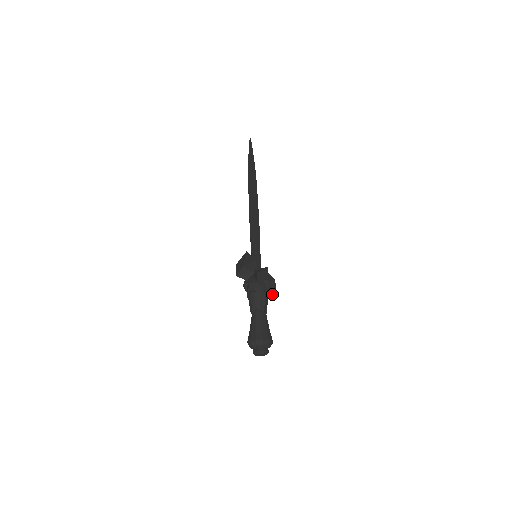
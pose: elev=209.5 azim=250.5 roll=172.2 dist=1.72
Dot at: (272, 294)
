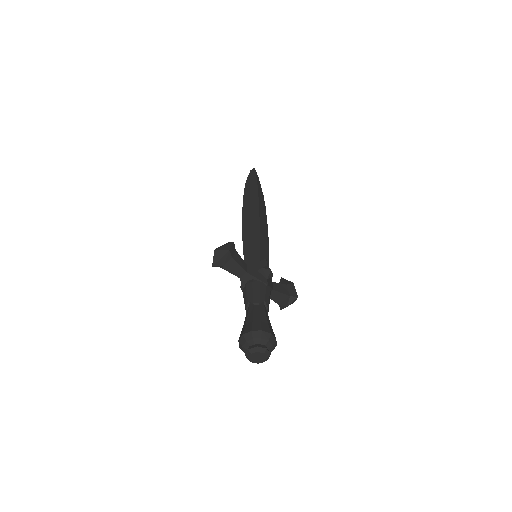
Dot at: (292, 300)
